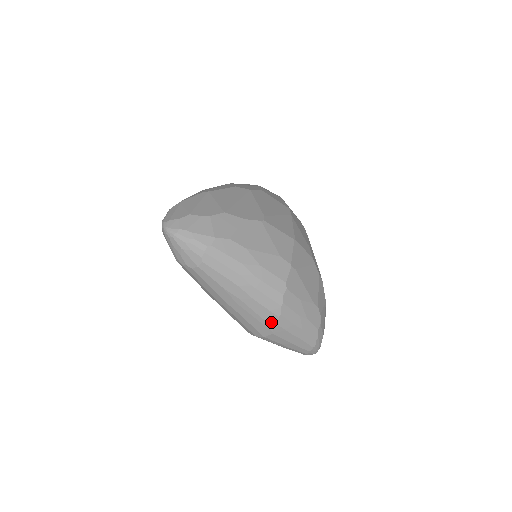
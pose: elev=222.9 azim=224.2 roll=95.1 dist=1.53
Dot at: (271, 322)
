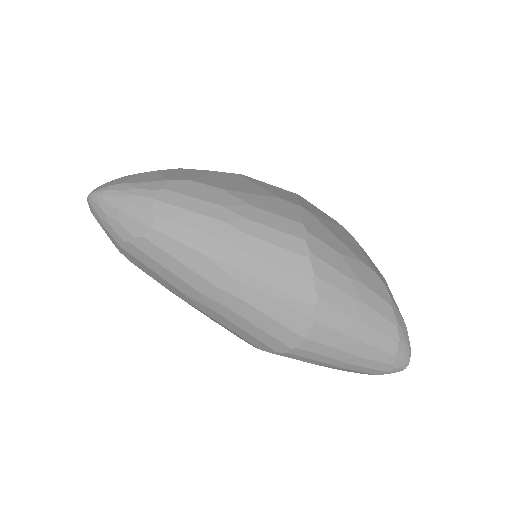
Dot at: (303, 296)
